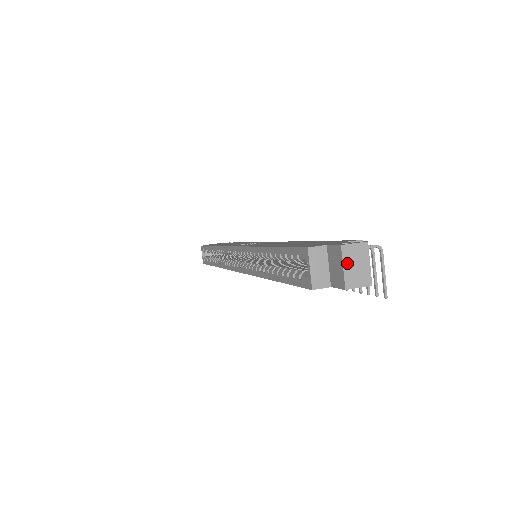
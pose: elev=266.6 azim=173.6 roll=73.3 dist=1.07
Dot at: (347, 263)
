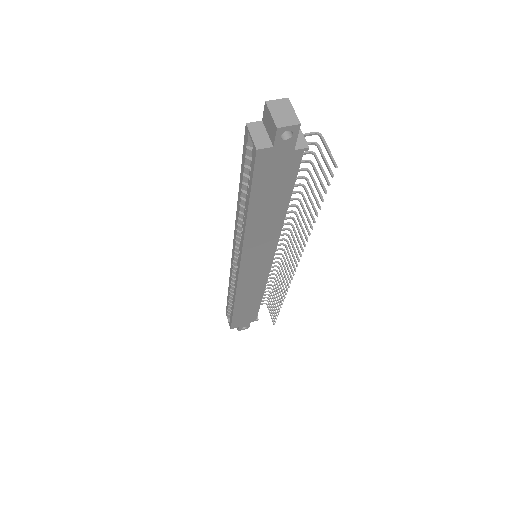
Dot at: (274, 111)
